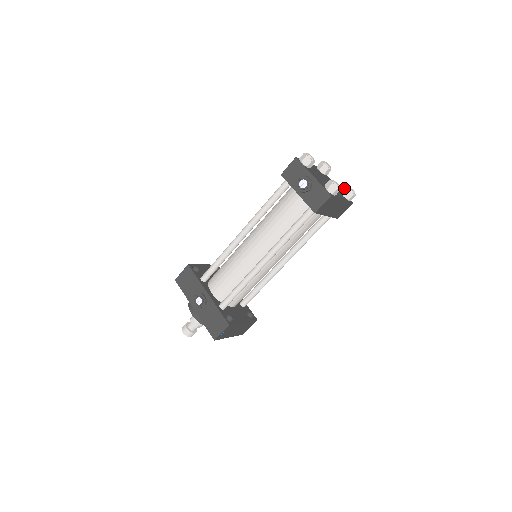
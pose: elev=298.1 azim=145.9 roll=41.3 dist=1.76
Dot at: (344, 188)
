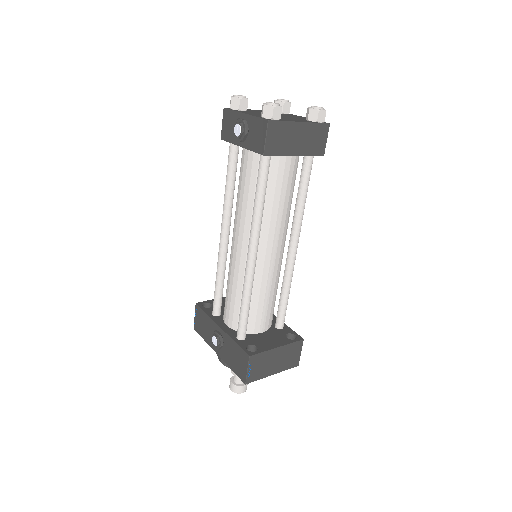
Dot at: occluded
